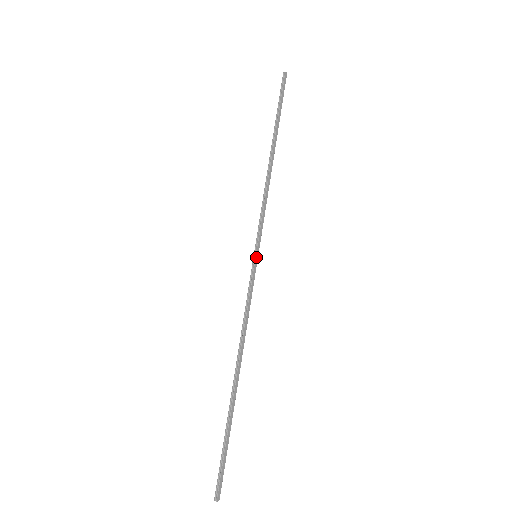
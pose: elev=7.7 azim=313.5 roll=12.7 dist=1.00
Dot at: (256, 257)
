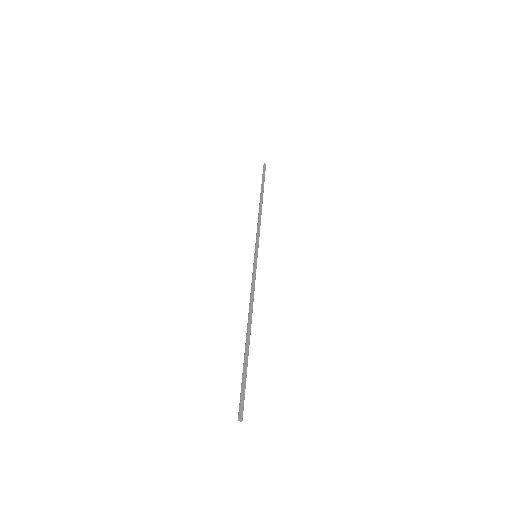
Dot at: (255, 256)
